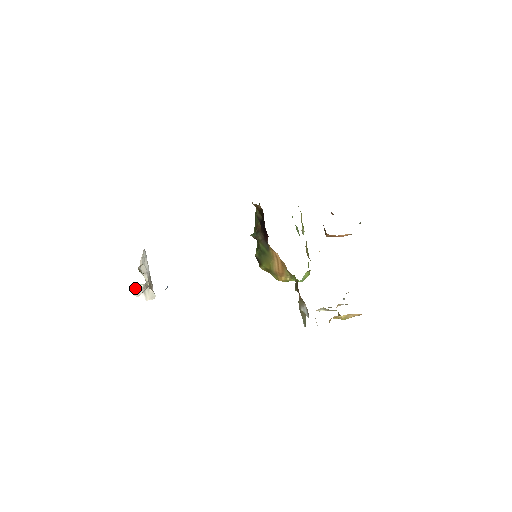
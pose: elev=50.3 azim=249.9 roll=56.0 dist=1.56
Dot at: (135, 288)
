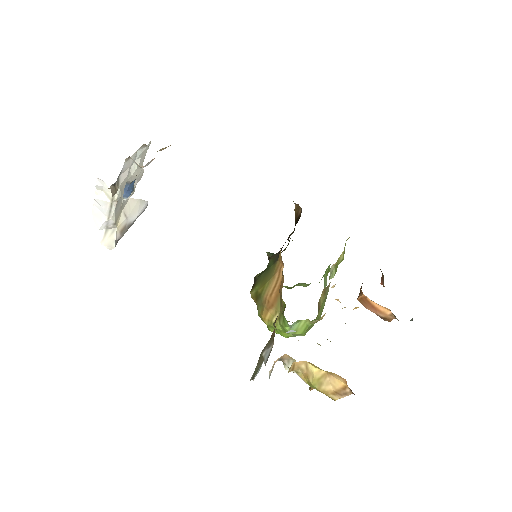
Dot at: (99, 197)
